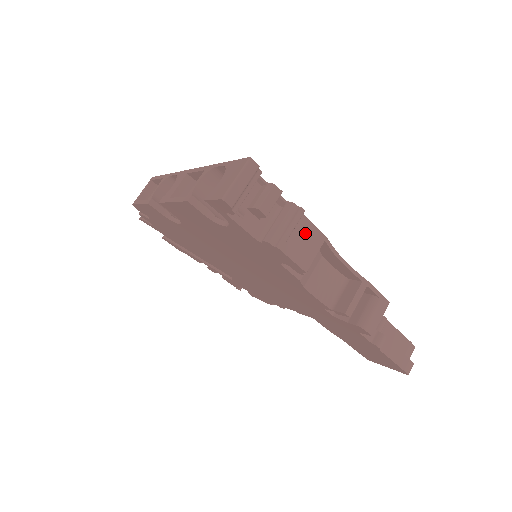
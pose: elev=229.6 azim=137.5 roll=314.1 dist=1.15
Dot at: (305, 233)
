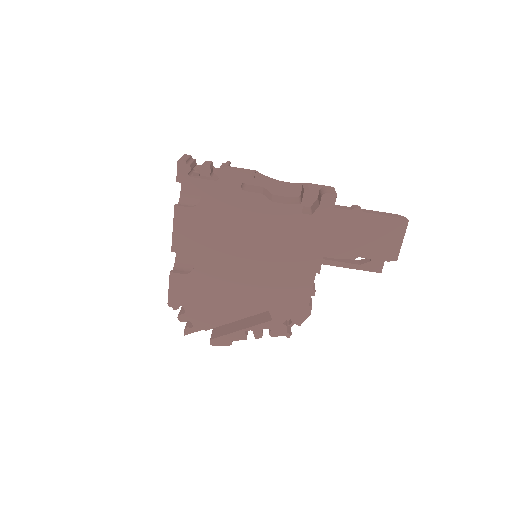
Dot at: occluded
